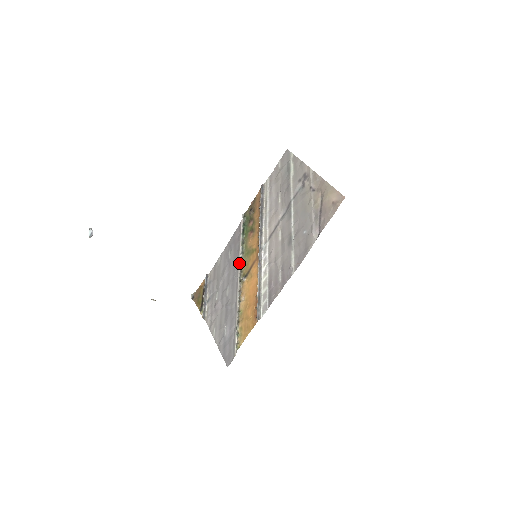
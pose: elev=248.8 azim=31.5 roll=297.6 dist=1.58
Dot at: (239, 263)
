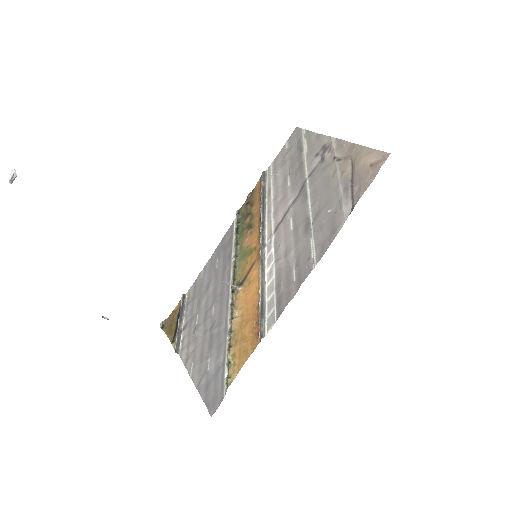
Dot at: occluded
